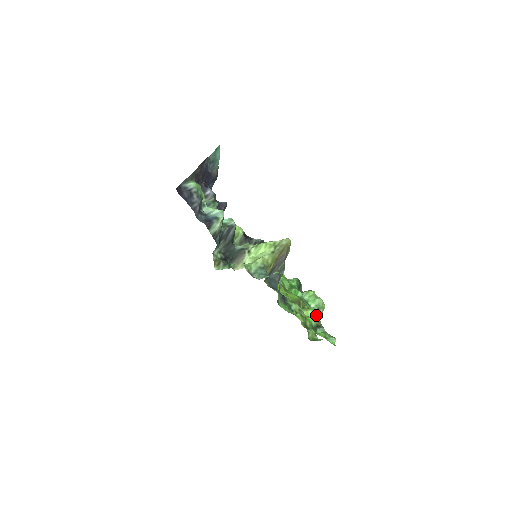
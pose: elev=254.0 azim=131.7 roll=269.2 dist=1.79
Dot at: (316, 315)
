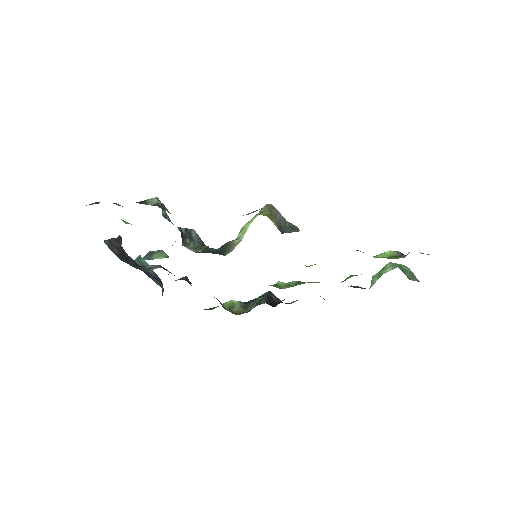
Dot at: (398, 252)
